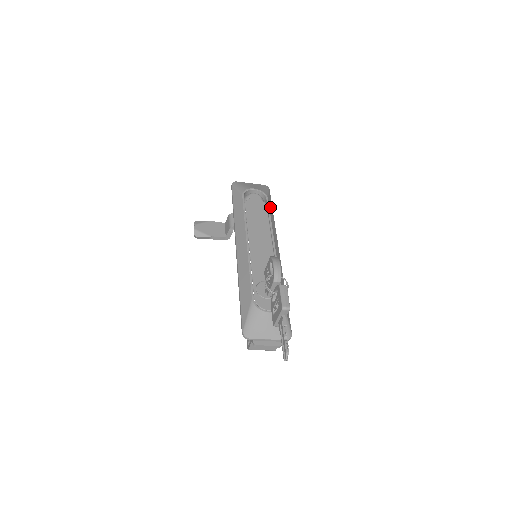
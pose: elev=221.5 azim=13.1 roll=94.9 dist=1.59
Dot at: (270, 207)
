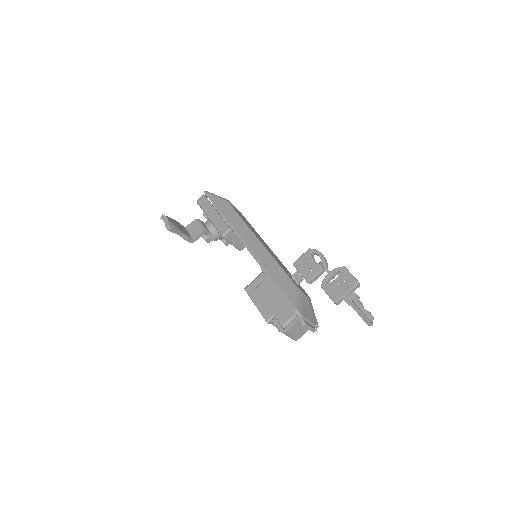
Dot at: occluded
